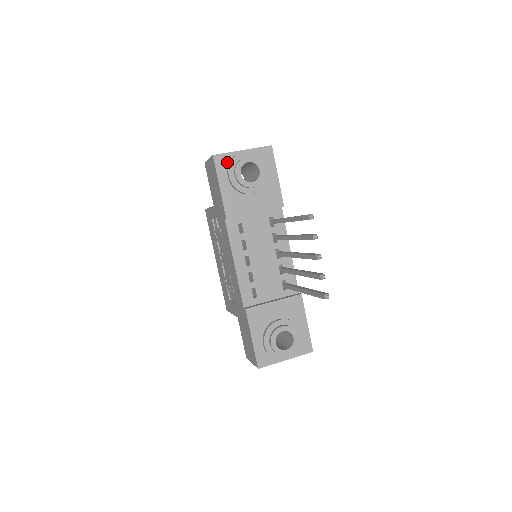
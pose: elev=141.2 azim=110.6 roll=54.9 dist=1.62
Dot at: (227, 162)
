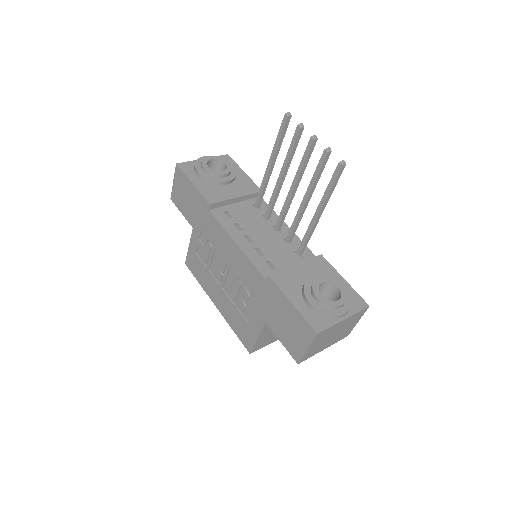
Dot at: (192, 167)
